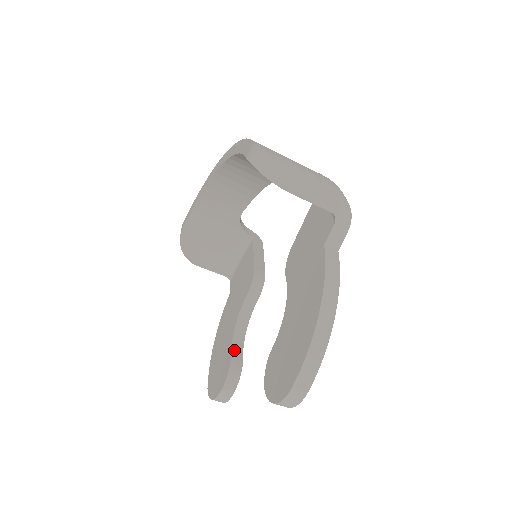
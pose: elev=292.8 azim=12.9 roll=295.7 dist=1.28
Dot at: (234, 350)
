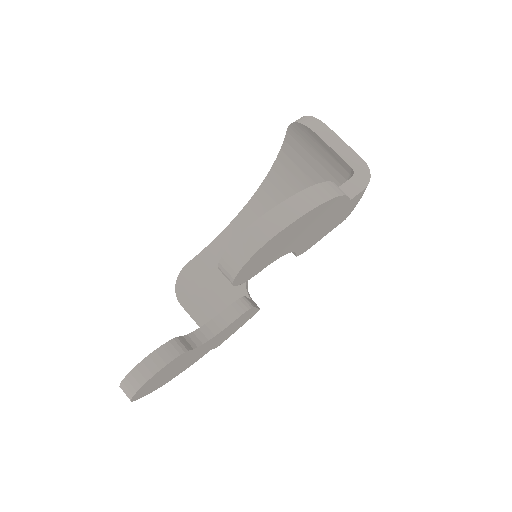
Dot at: (185, 339)
